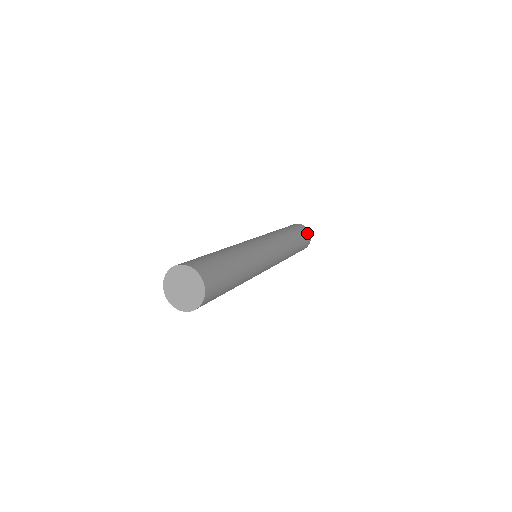
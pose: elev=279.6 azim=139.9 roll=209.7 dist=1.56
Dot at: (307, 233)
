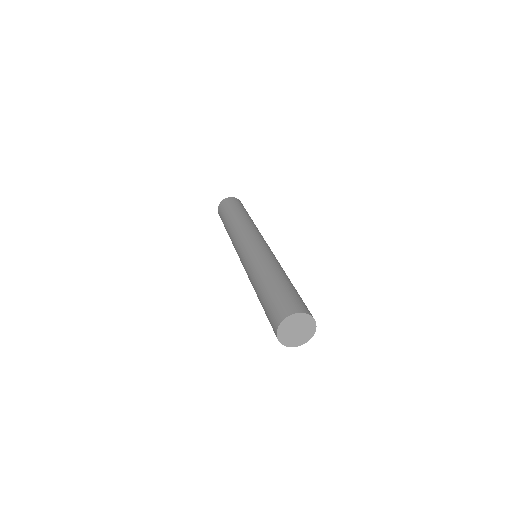
Dot at: occluded
